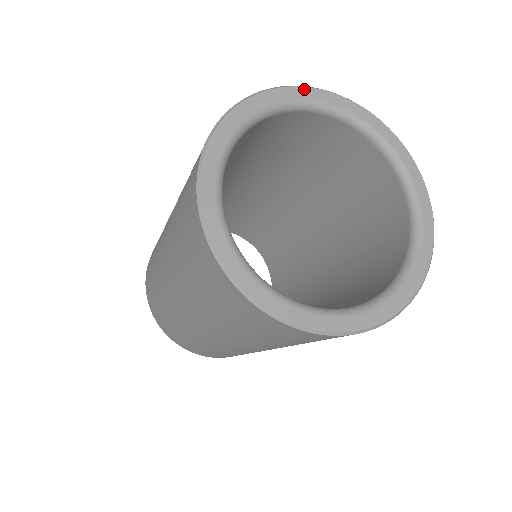
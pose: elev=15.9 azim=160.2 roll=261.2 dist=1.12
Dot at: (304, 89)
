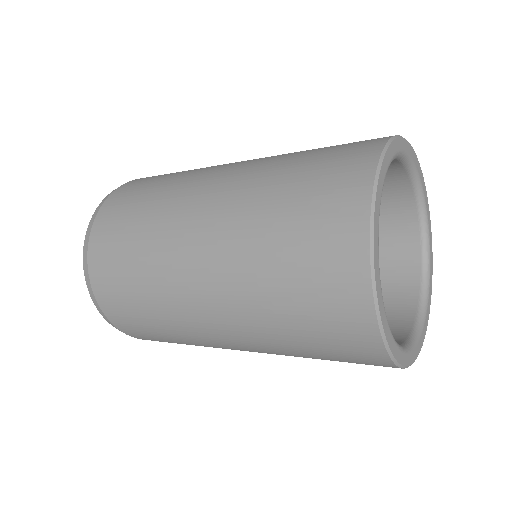
Dot at: (377, 198)
